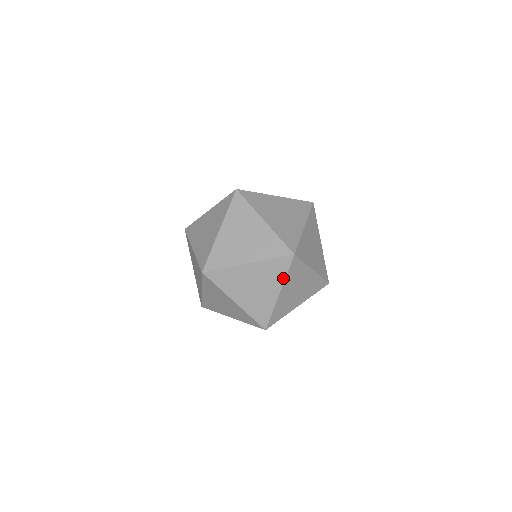
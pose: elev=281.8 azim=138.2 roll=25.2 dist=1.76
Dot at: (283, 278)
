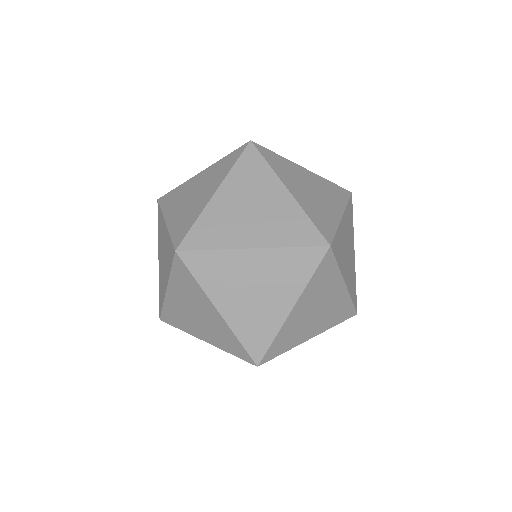
Dot at: (337, 272)
